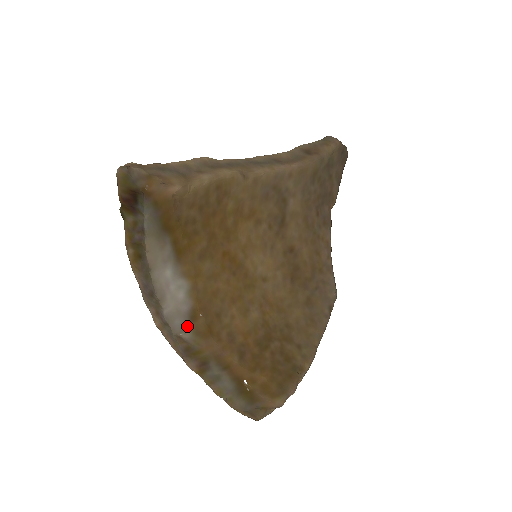
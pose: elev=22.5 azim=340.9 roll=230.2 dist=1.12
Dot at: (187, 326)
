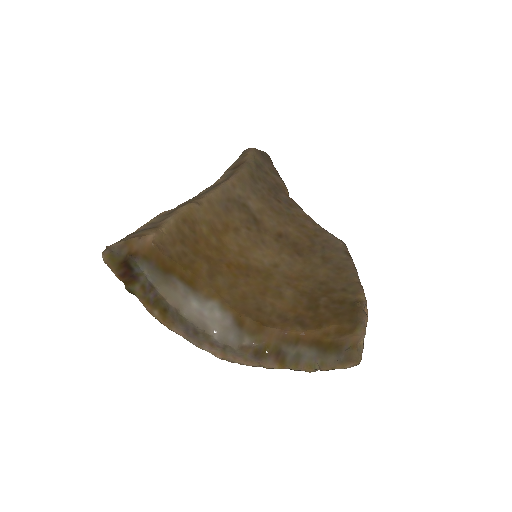
Dot at: (241, 334)
